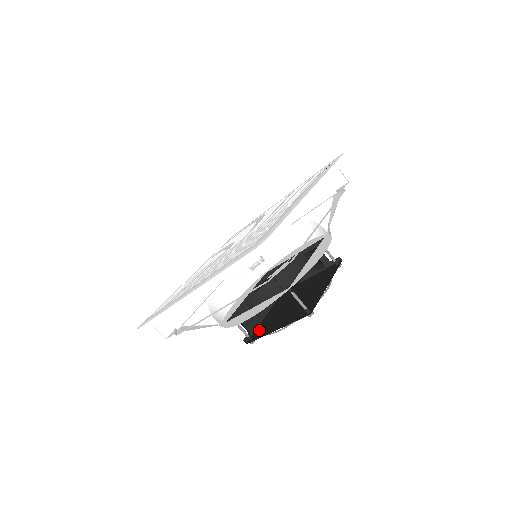
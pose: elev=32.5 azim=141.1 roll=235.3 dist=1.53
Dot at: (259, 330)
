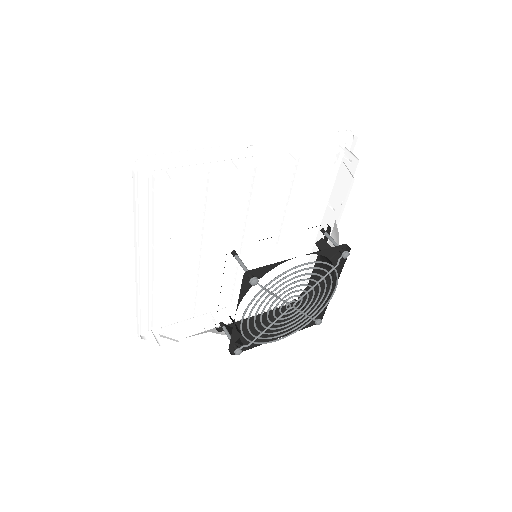
Dot at: occluded
